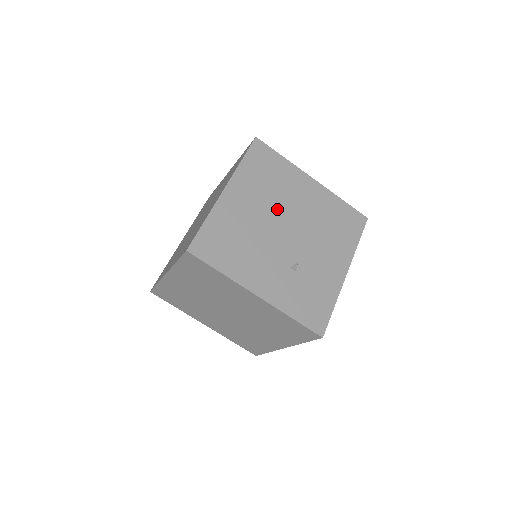
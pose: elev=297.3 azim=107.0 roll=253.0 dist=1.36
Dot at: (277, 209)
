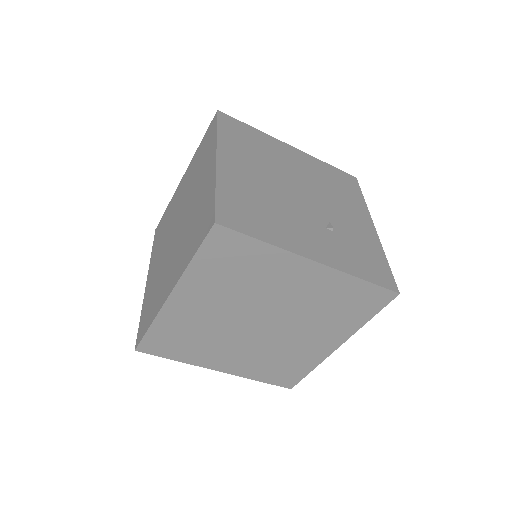
Dot at: (278, 174)
